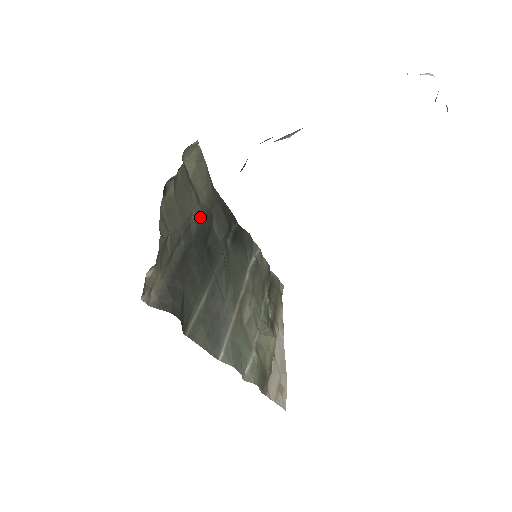
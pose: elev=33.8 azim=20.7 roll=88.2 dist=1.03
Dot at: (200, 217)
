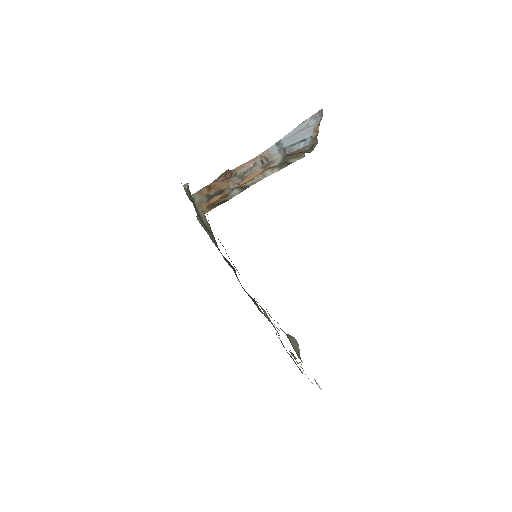
Dot at: occluded
